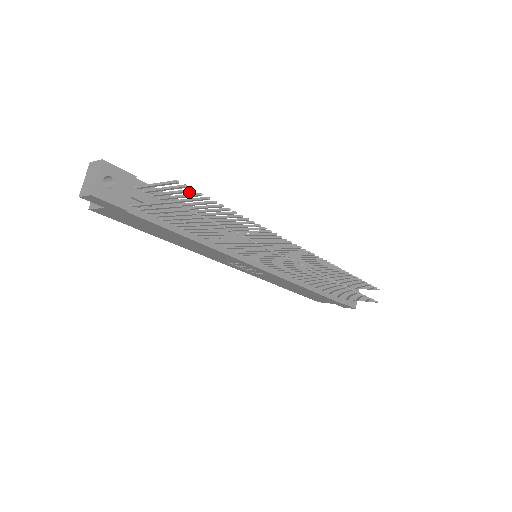
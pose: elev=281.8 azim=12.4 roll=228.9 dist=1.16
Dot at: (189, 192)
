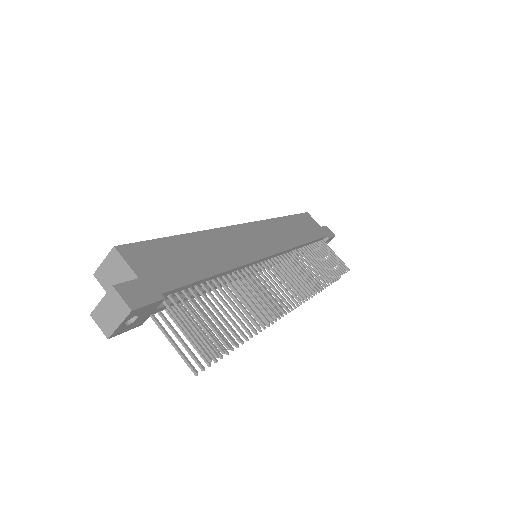
Dot at: (218, 346)
